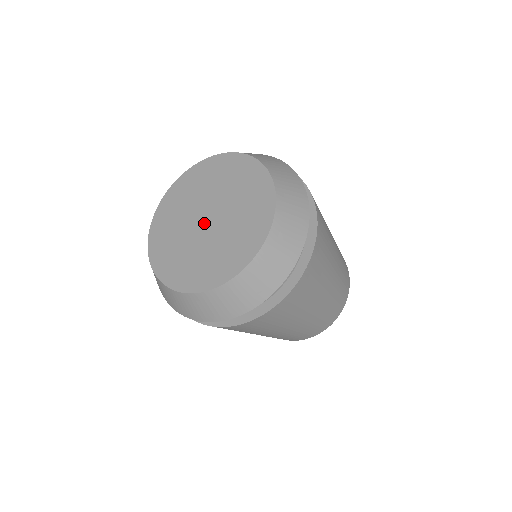
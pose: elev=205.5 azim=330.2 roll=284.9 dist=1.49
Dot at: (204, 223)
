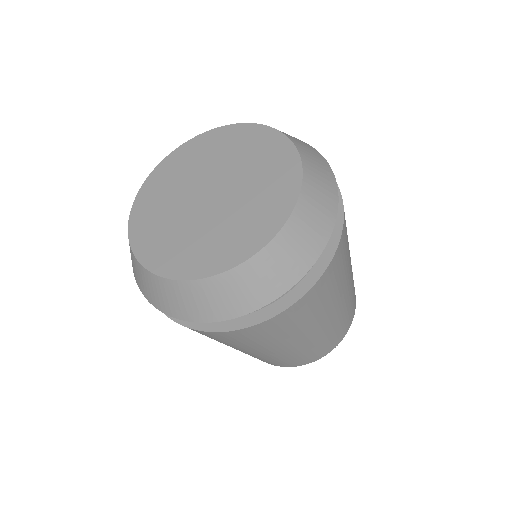
Dot at: (207, 199)
